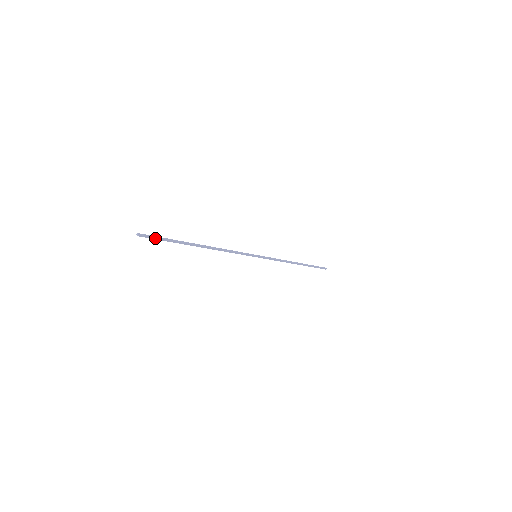
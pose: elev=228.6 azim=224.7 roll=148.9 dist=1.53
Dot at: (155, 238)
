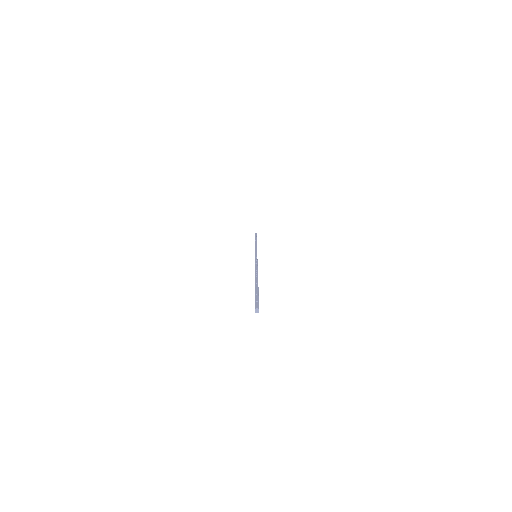
Dot at: (257, 302)
